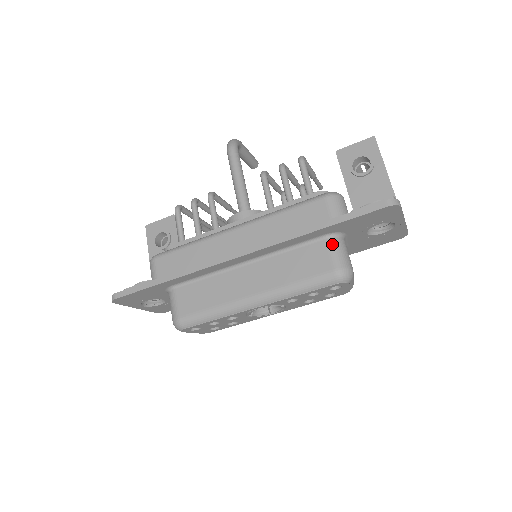
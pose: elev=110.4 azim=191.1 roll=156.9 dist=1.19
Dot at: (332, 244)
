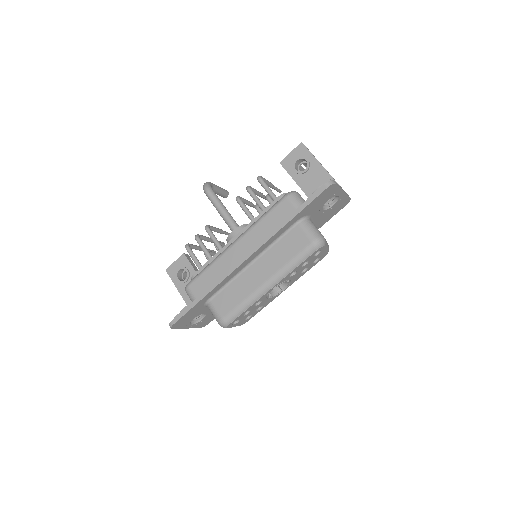
Dot at: (303, 226)
